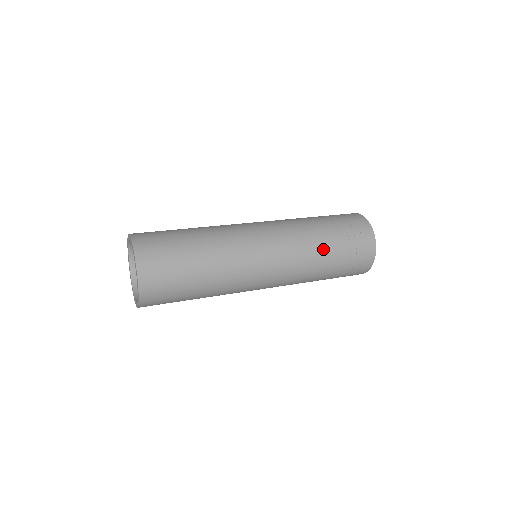
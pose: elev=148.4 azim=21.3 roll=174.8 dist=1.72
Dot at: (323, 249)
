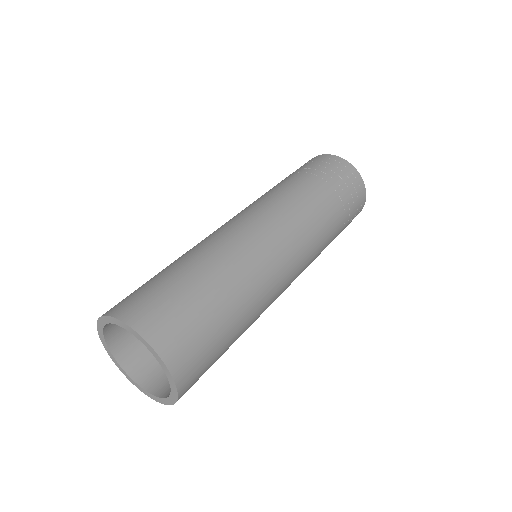
Dot at: (332, 231)
